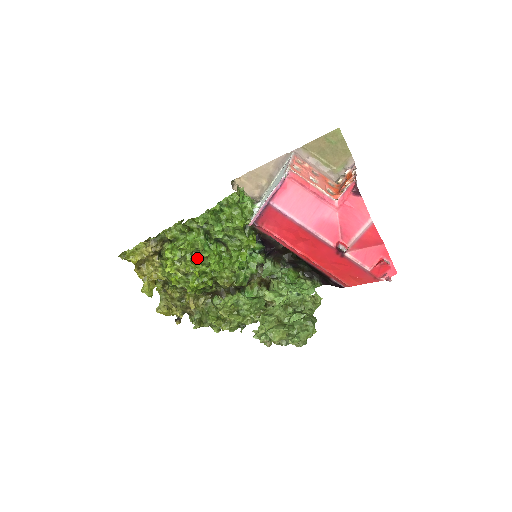
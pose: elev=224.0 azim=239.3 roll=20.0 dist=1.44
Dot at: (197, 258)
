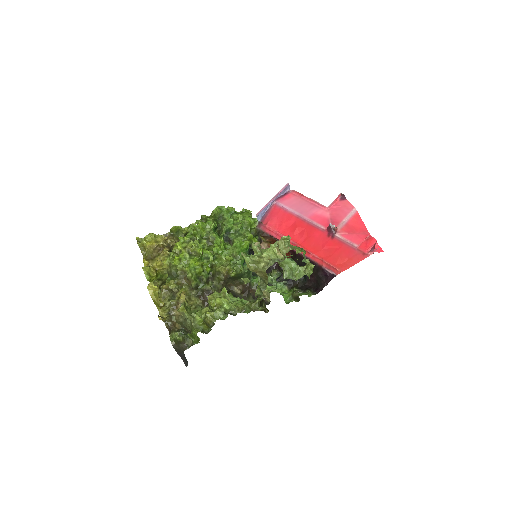
Dot at: (205, 242)
